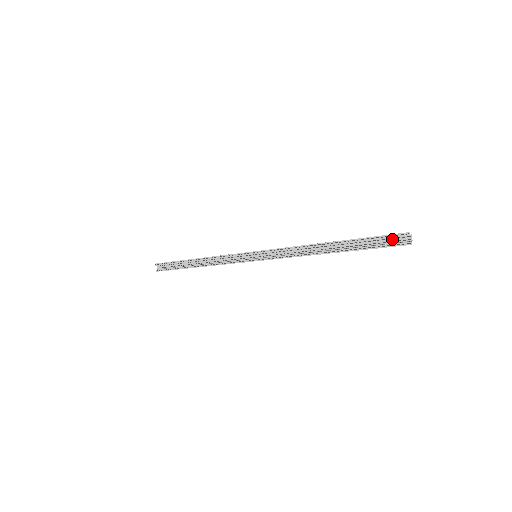
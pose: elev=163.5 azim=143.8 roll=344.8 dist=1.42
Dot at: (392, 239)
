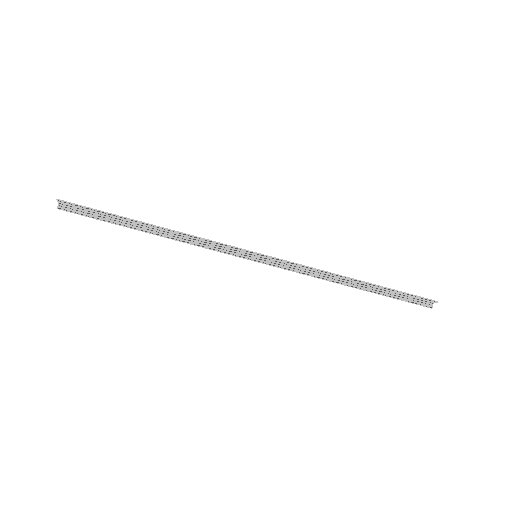
Dot at: (418, 297)
